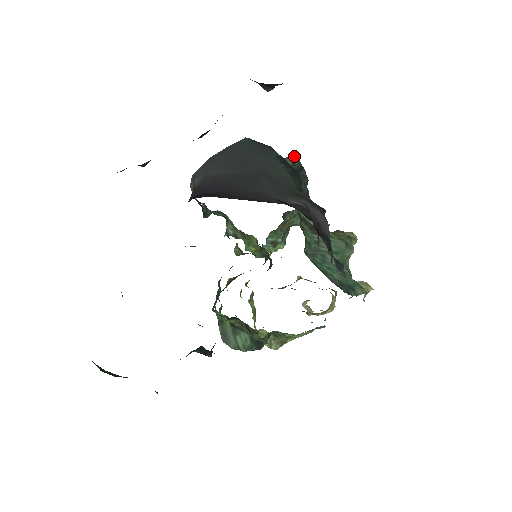
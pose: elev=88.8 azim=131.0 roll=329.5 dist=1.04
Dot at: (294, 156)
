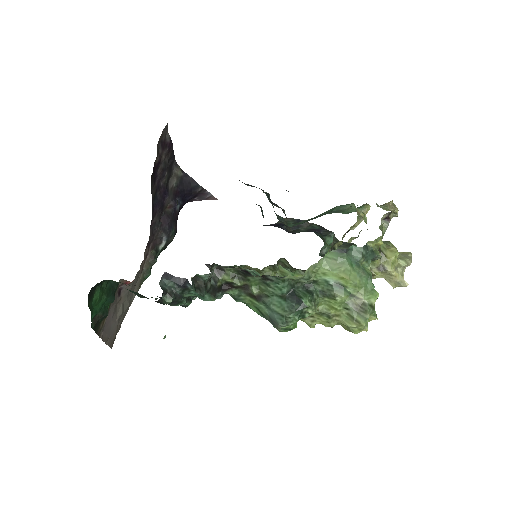
Dot at: occluded
